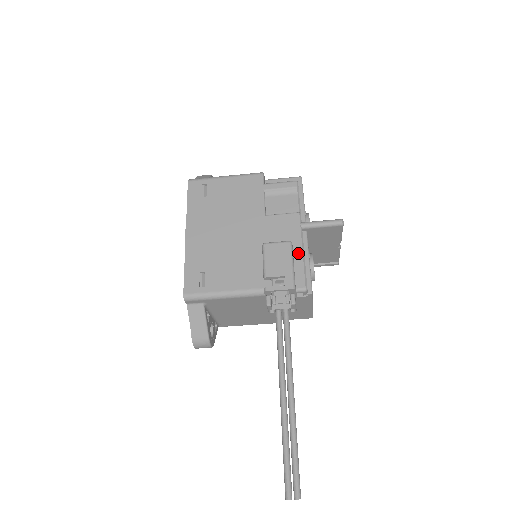
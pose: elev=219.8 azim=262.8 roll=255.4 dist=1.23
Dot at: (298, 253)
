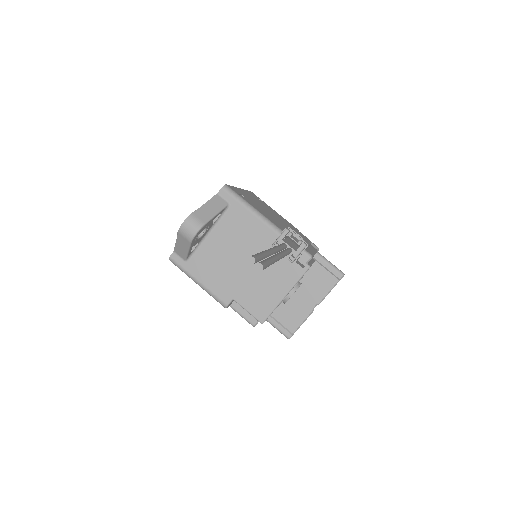
Dot at: (312, 250)
